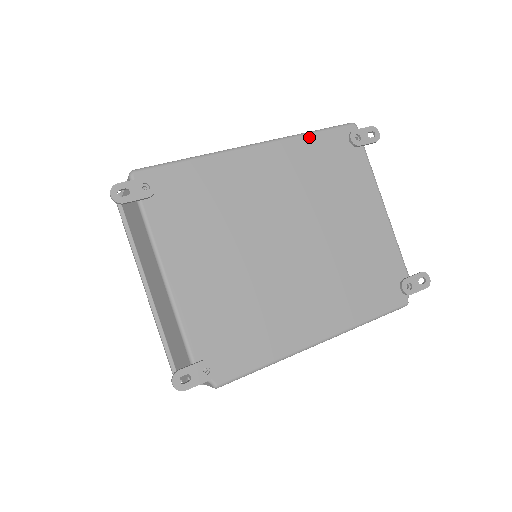
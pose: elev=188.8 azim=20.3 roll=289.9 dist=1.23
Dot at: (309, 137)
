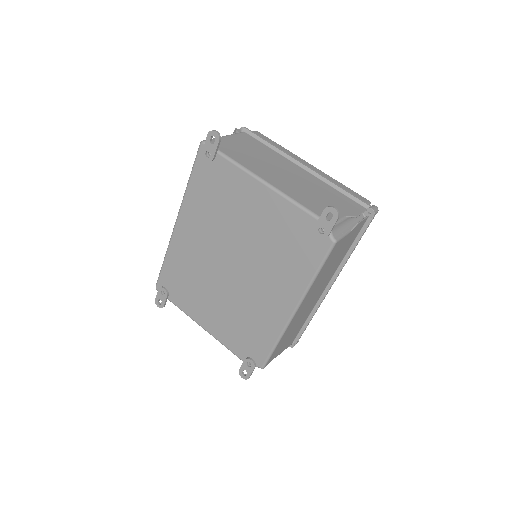
Dot at: (190, 187)
